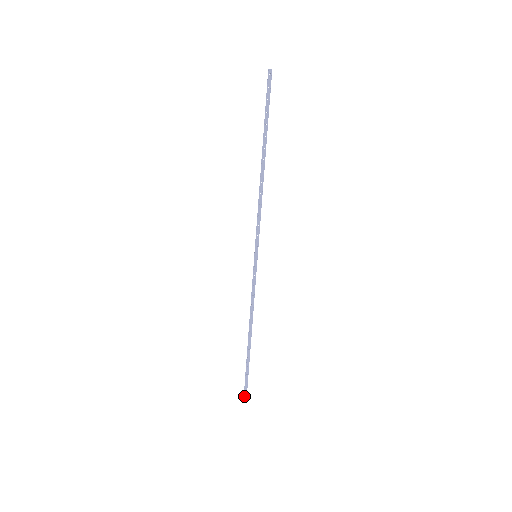
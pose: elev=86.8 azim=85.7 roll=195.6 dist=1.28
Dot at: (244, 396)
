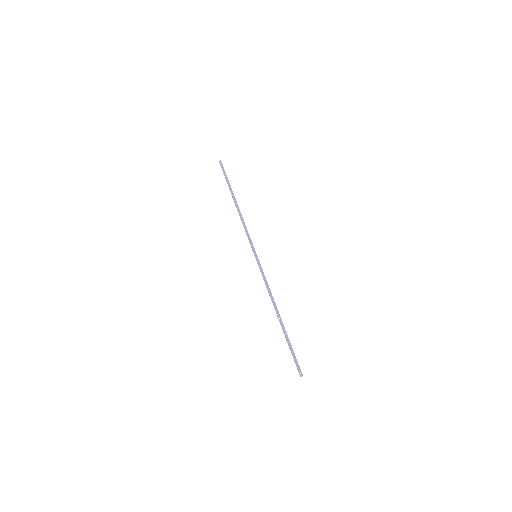
Dot at: (298, 371)
